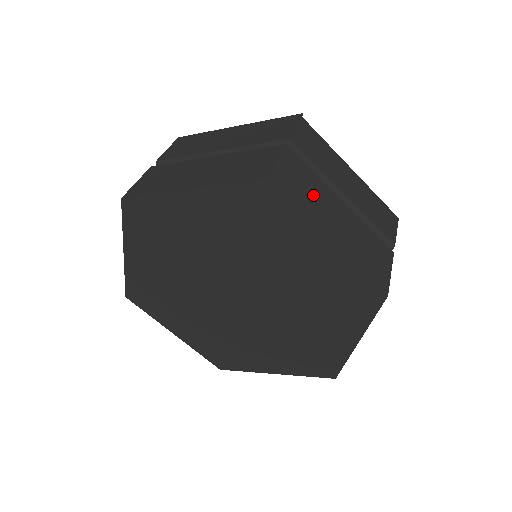
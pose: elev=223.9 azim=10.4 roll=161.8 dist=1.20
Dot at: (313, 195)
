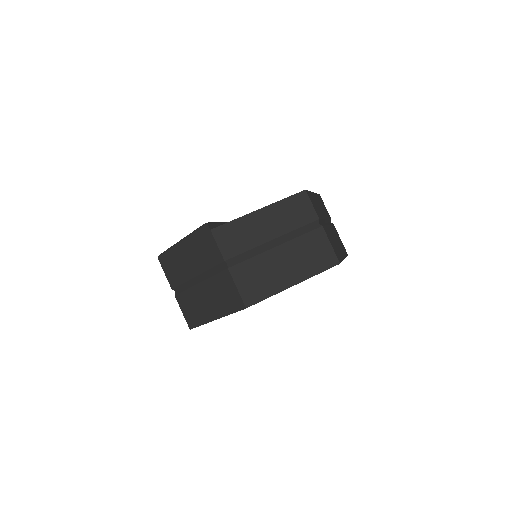
Dot at: (265, 274)
